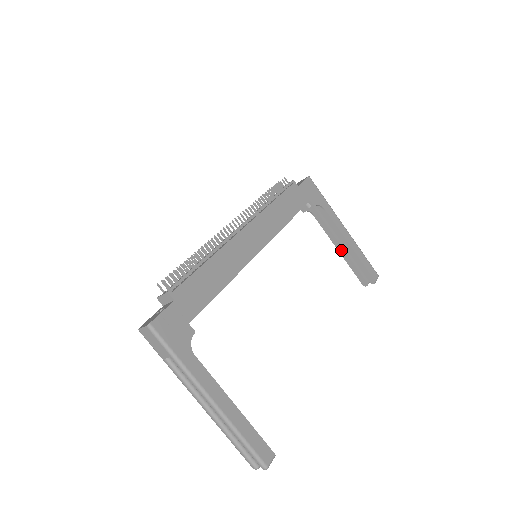
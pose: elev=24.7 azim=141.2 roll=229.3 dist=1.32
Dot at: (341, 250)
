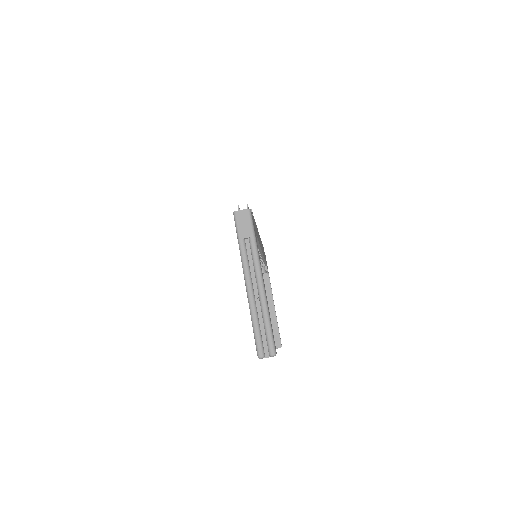
Dot at: occluded
